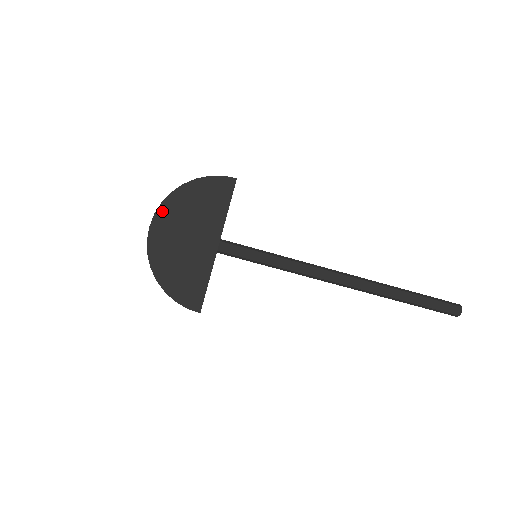
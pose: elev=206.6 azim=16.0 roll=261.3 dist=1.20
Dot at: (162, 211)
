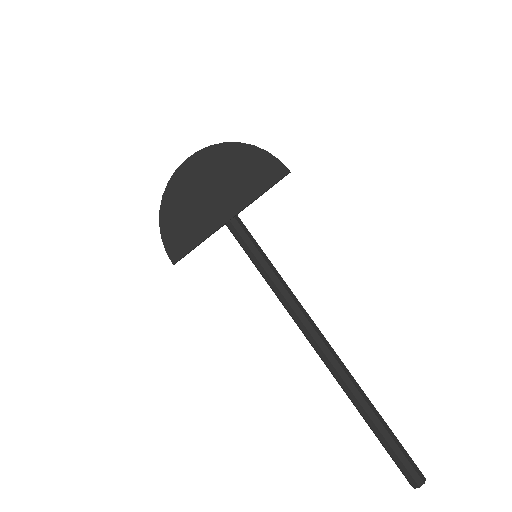
Dot at: (205, 153)
